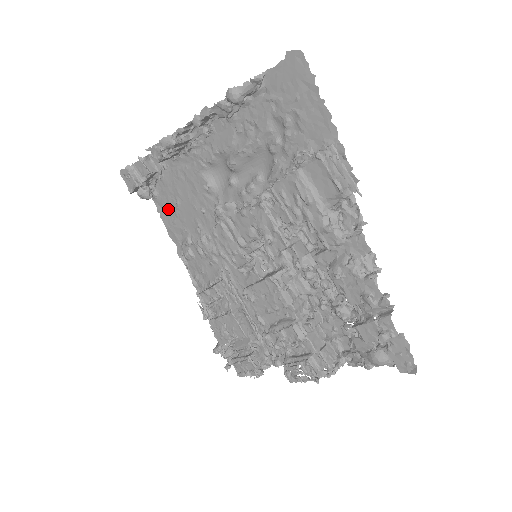
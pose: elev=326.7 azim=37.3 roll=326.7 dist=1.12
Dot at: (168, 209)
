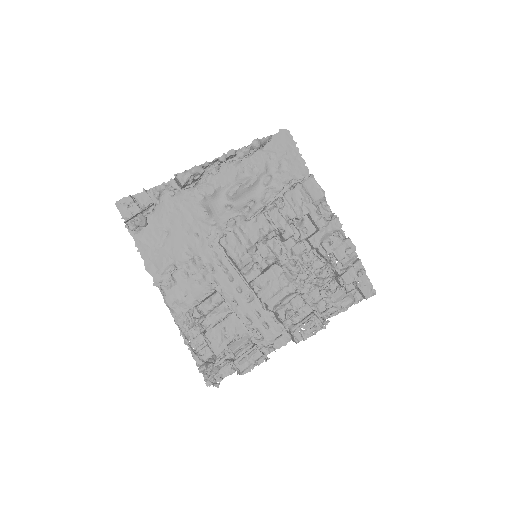
Dot at: (152, 241)
